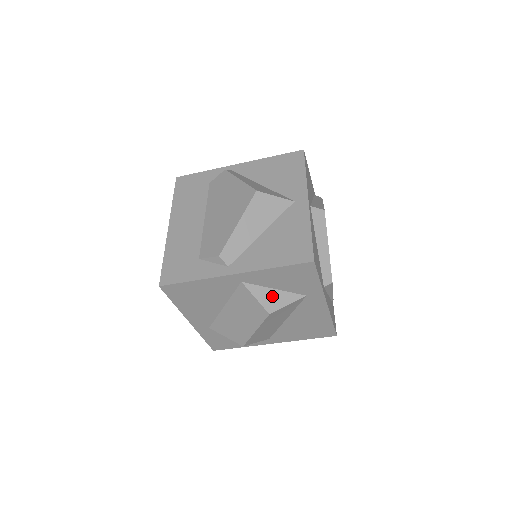
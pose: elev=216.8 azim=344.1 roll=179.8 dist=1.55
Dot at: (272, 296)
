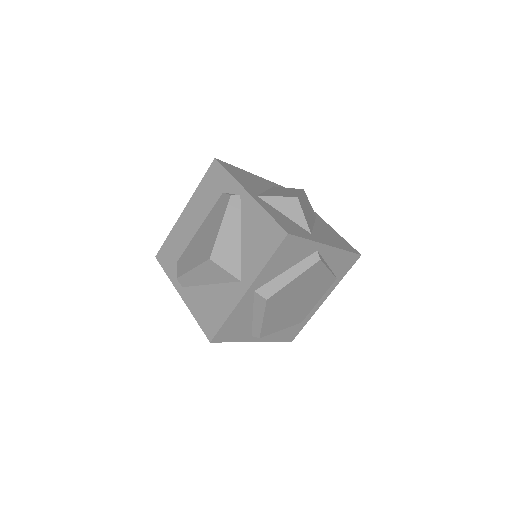
Dot at: occluded
